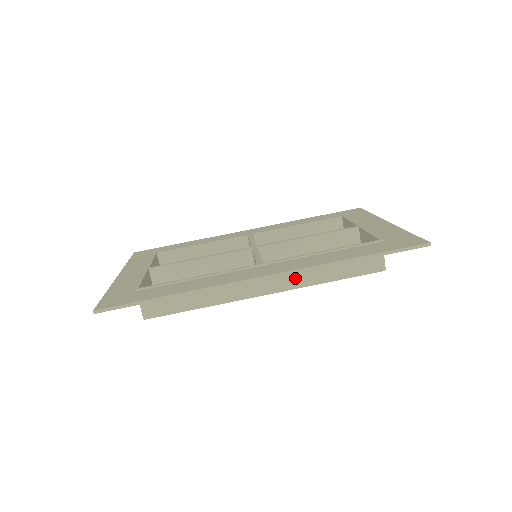
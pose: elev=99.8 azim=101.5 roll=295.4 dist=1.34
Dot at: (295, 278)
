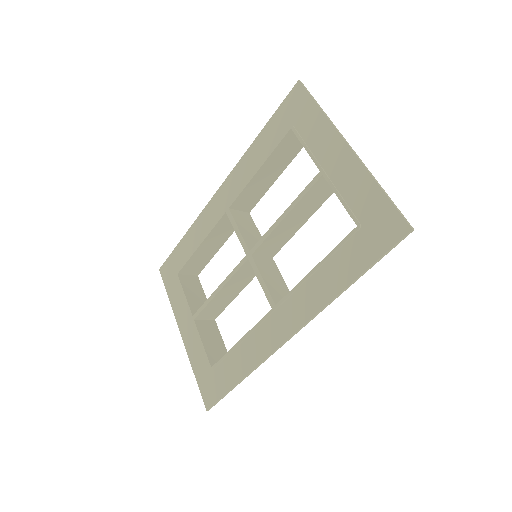
Dot at: occluded
